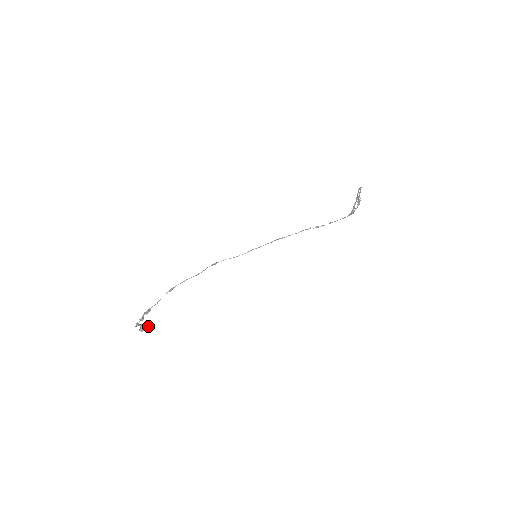
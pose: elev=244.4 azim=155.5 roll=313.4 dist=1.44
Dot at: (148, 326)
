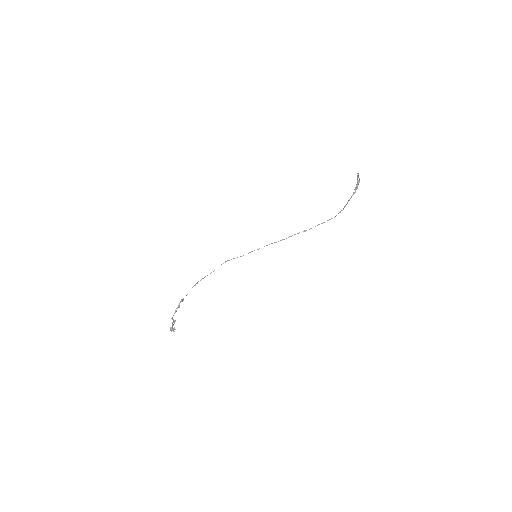
Dot at: (174, 329)
